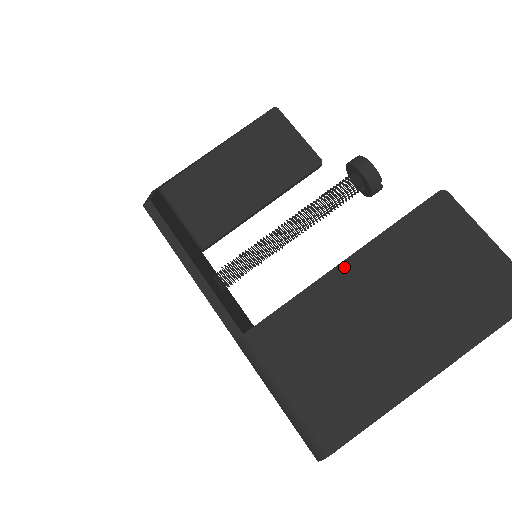
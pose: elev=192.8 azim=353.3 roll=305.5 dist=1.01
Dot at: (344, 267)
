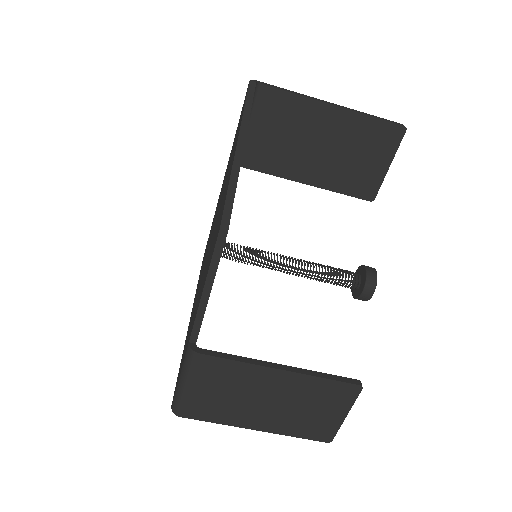
Dot at: (278, 372)
